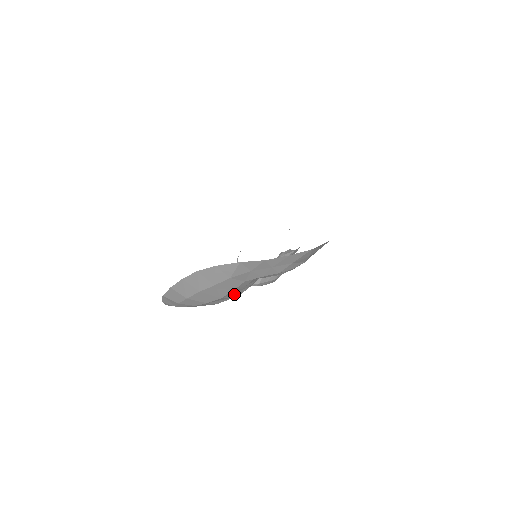
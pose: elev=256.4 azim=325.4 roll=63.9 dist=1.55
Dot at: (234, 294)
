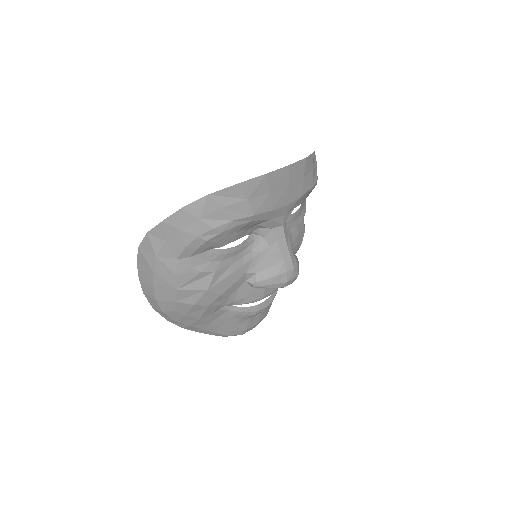
Dot at: (196, 285)
